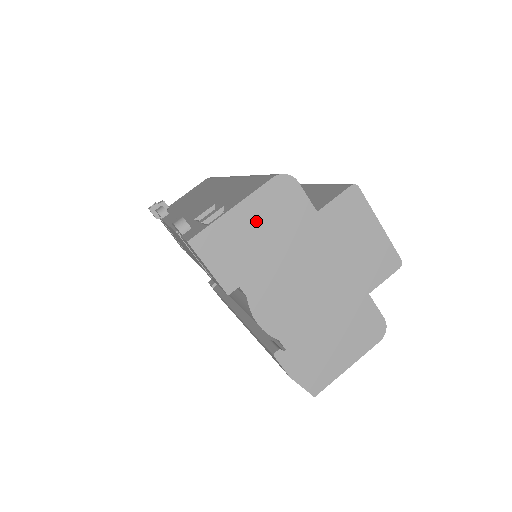
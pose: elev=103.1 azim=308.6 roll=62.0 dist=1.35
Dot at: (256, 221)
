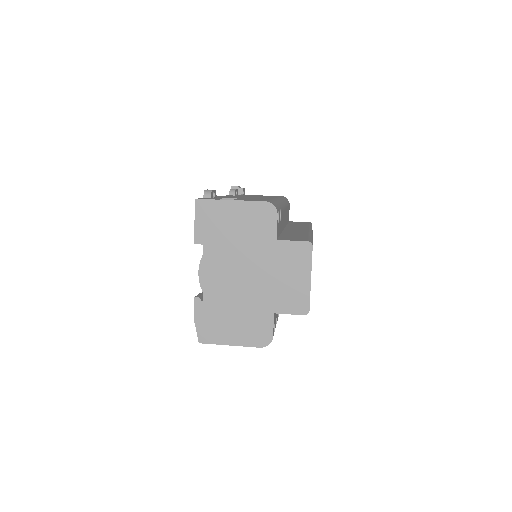
Dot at: (238, 217)
